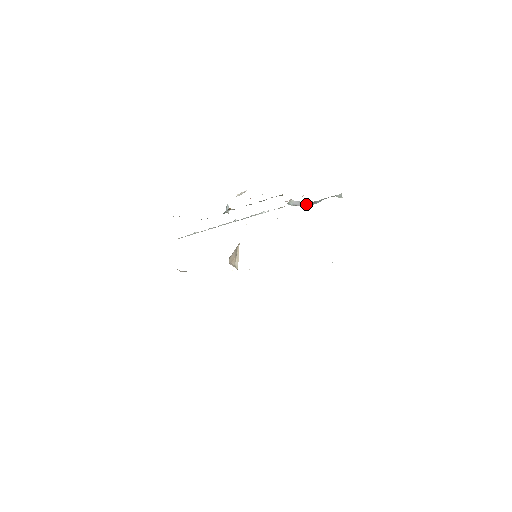
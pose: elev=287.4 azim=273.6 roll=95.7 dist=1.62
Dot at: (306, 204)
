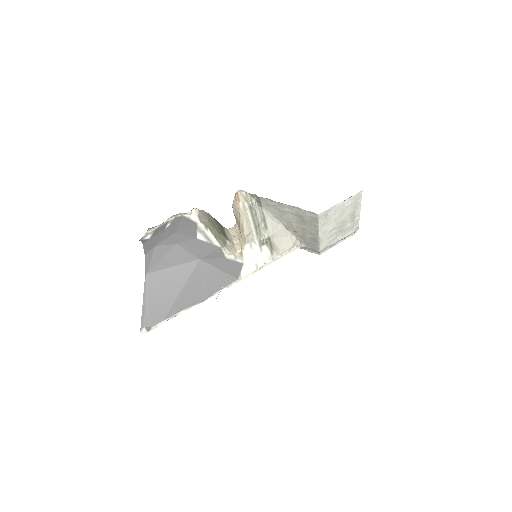
Dot at: occluded
